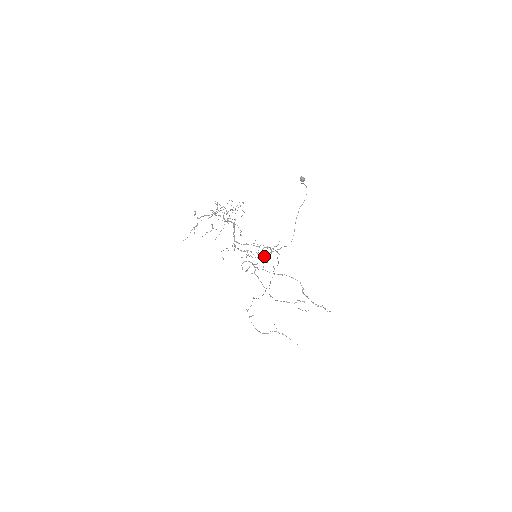
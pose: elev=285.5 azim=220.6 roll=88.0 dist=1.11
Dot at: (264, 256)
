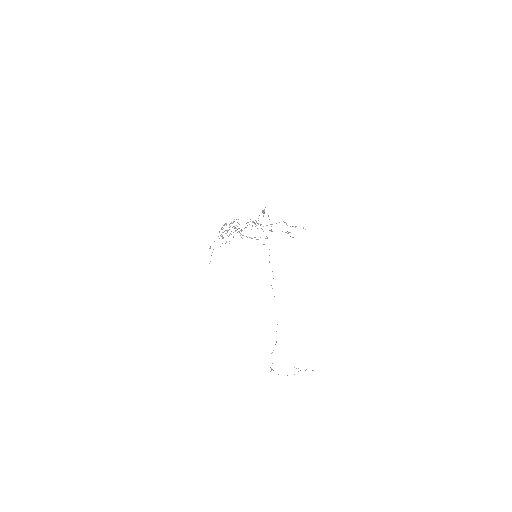
Dot at: occluded
